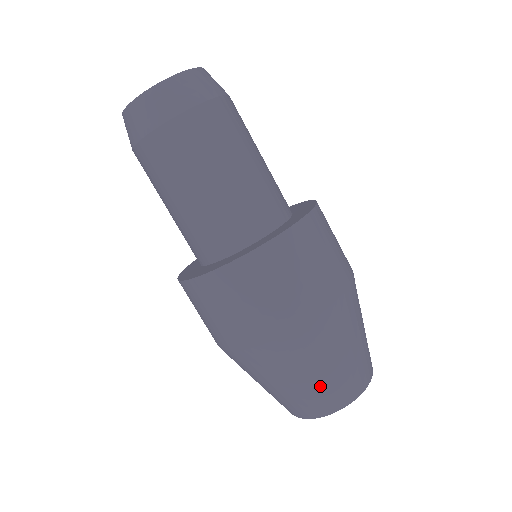
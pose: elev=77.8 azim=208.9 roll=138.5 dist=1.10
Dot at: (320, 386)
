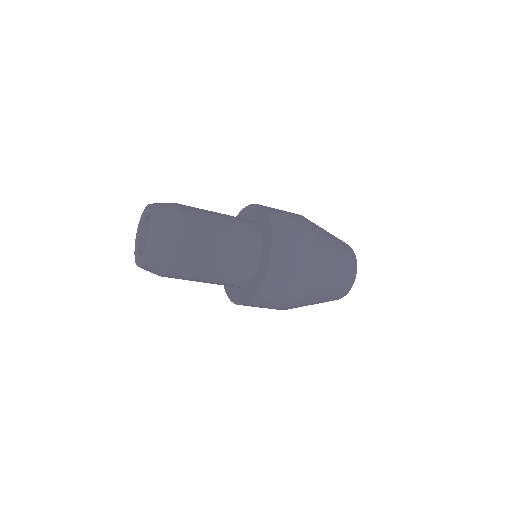
Dot at: occluded
